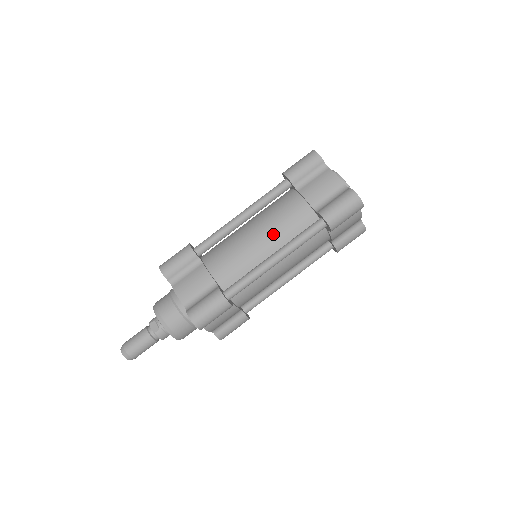
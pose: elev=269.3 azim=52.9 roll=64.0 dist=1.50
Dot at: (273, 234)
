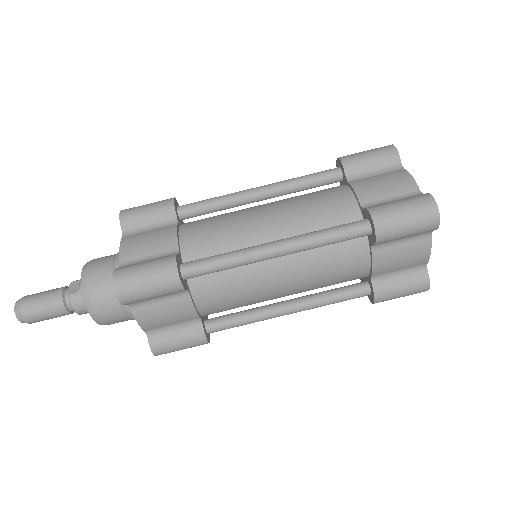
Dot at: (289, 219)
